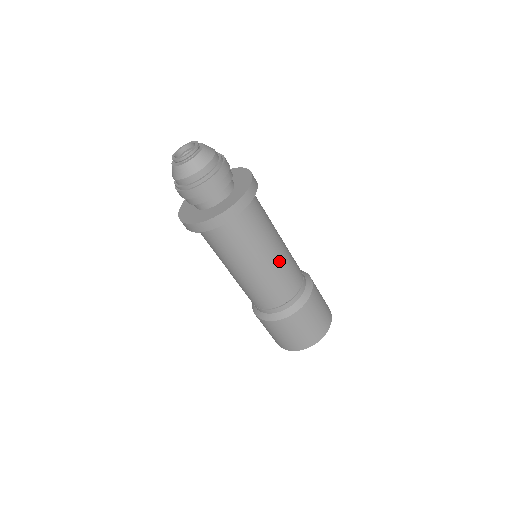
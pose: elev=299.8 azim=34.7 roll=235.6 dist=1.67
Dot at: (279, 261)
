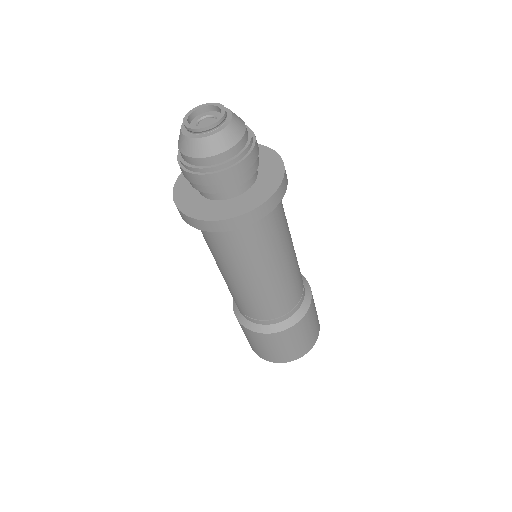
Dot at: (291, 266)
